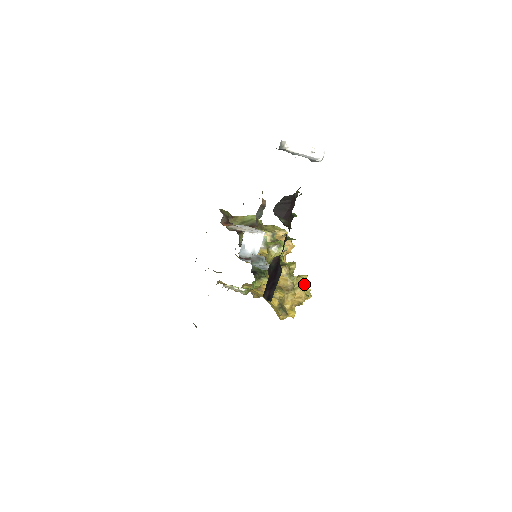
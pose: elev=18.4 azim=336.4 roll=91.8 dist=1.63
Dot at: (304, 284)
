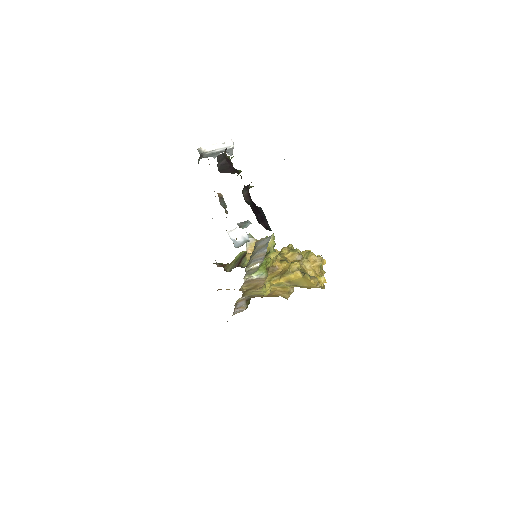
Dot at: (309, 251)
